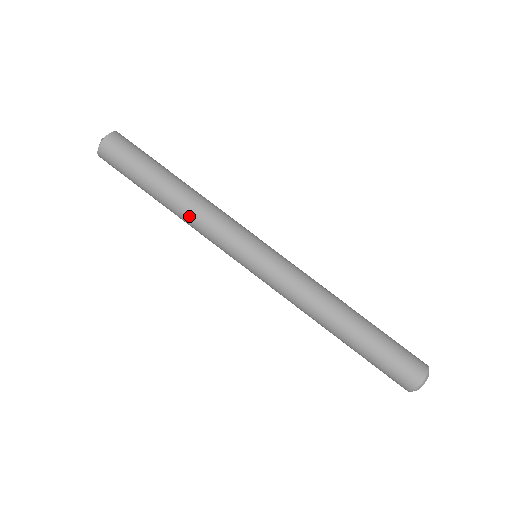
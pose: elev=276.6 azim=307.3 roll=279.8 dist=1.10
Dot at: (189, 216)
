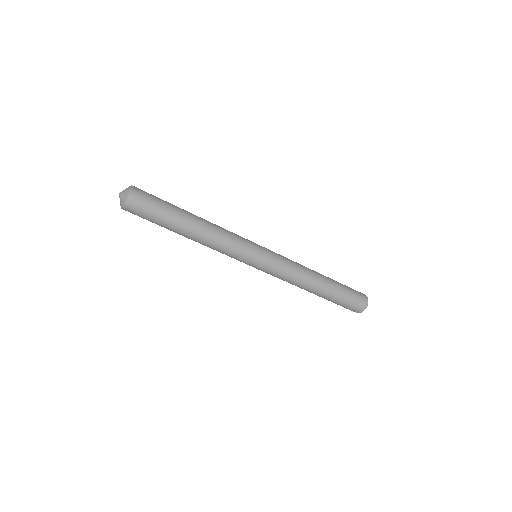
Dot at: (207, 243)
